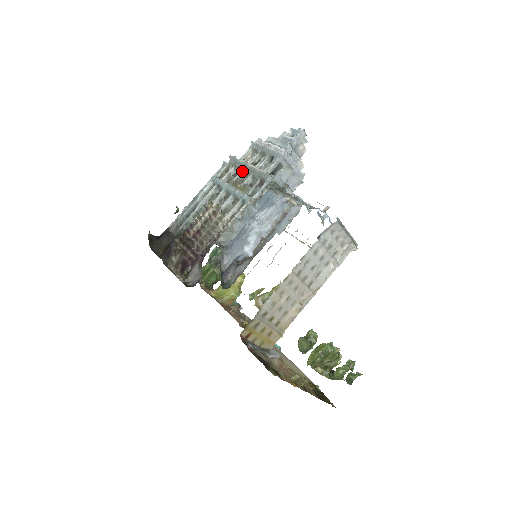
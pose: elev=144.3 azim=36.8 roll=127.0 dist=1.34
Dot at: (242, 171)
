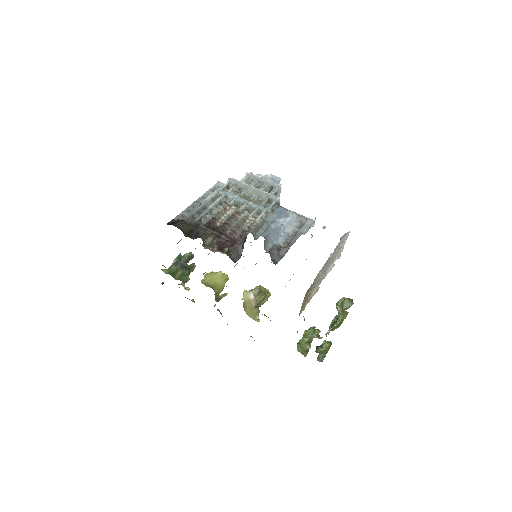
Dot at: (246, 190)
